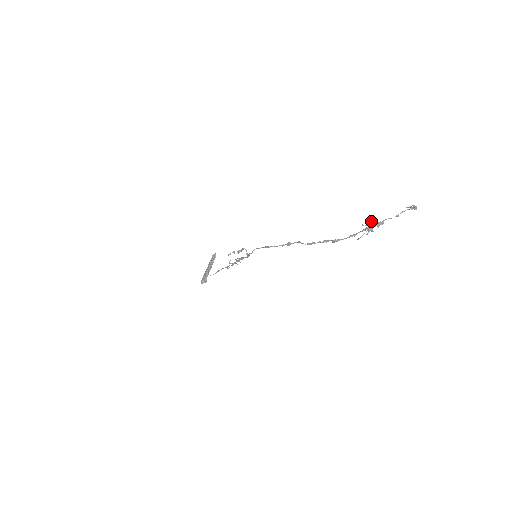
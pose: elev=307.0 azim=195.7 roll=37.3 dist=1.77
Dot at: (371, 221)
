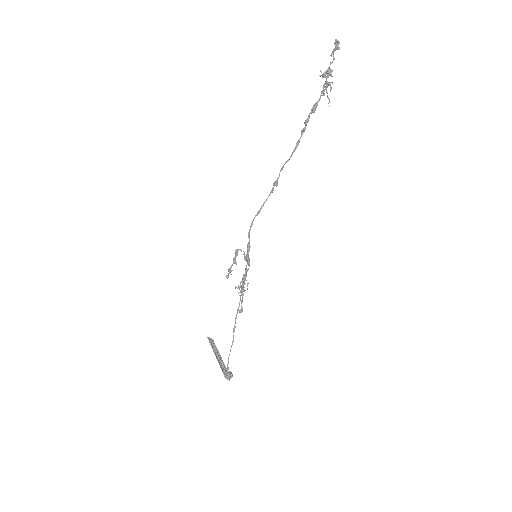
Dot at: (321, 72)
